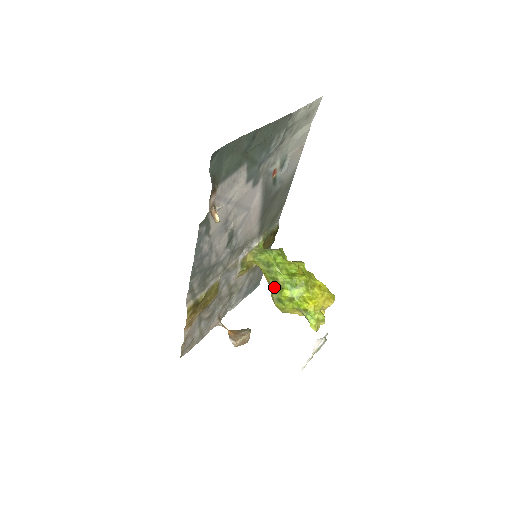
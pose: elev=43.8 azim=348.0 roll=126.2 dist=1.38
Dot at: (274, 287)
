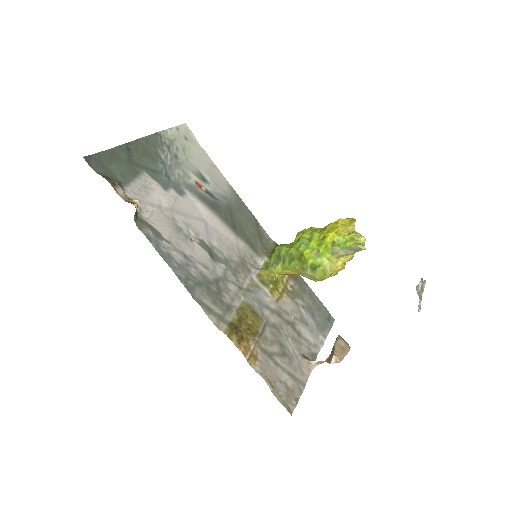
Dot at: (299, 265)
